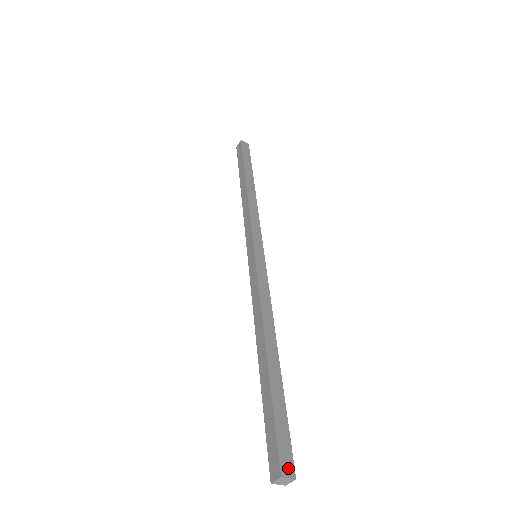
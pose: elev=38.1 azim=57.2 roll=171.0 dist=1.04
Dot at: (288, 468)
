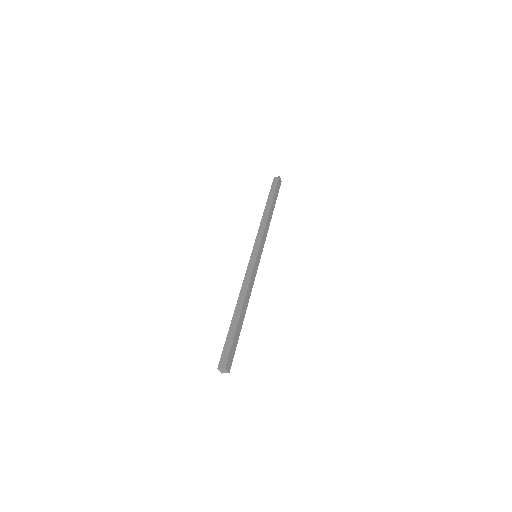
Dot at: (223, 364)
